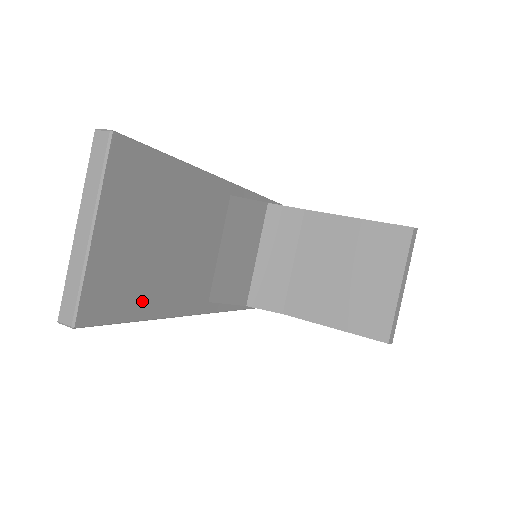
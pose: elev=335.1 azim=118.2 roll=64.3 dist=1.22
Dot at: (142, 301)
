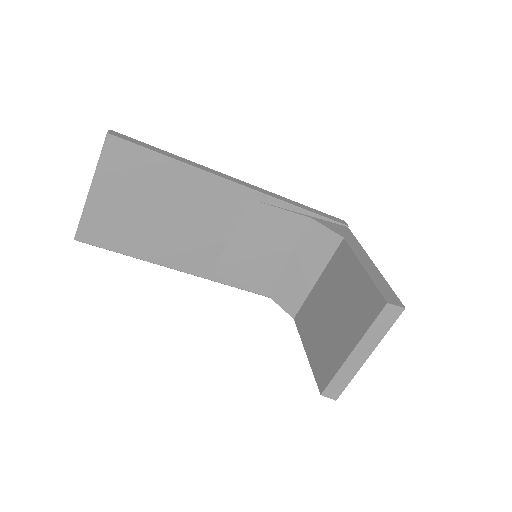
Dot at: (134, 245)
